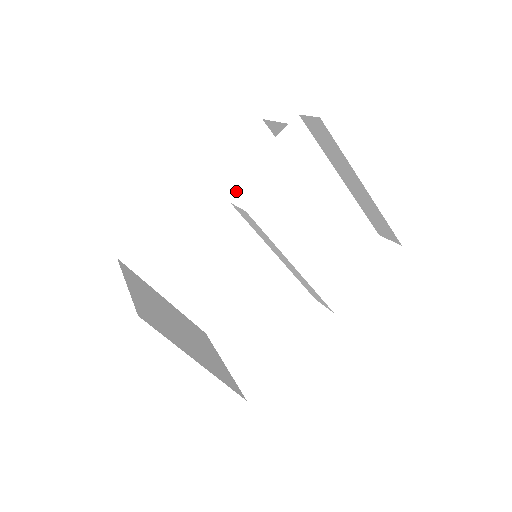
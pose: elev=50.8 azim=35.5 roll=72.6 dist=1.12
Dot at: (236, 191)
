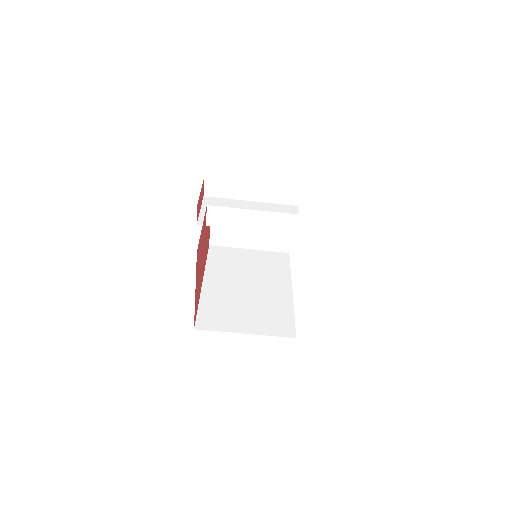
Dot at: occluded
